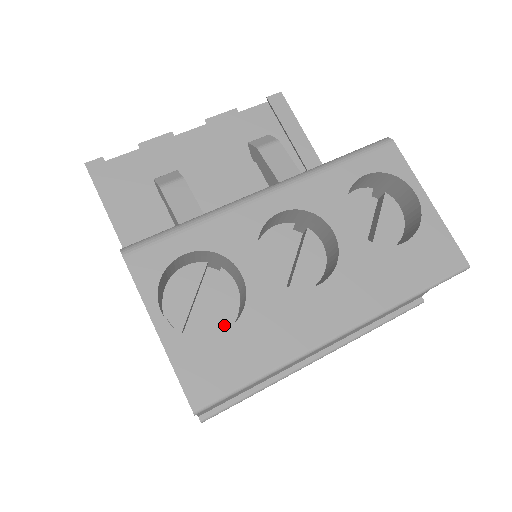
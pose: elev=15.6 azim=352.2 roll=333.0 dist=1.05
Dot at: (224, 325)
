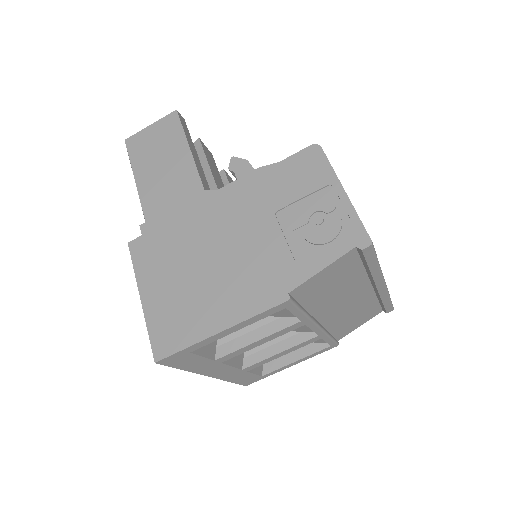
Dot at: occluded
